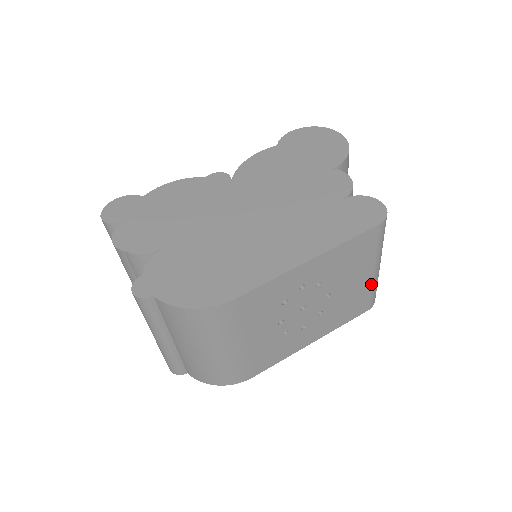
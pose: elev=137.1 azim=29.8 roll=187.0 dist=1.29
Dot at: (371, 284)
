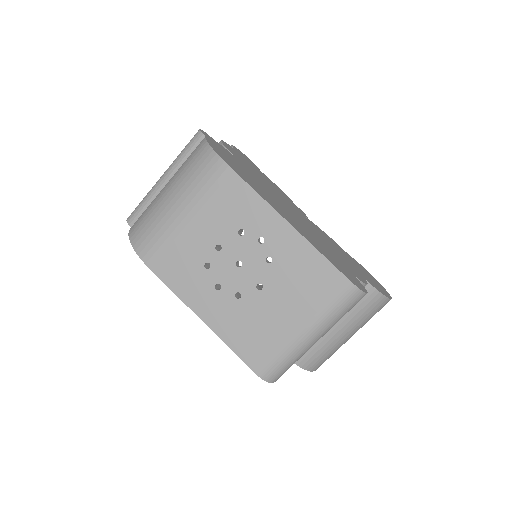
Dot at: (287, 342)
